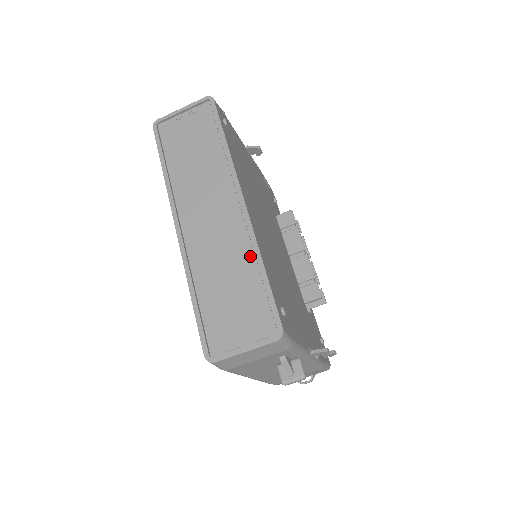
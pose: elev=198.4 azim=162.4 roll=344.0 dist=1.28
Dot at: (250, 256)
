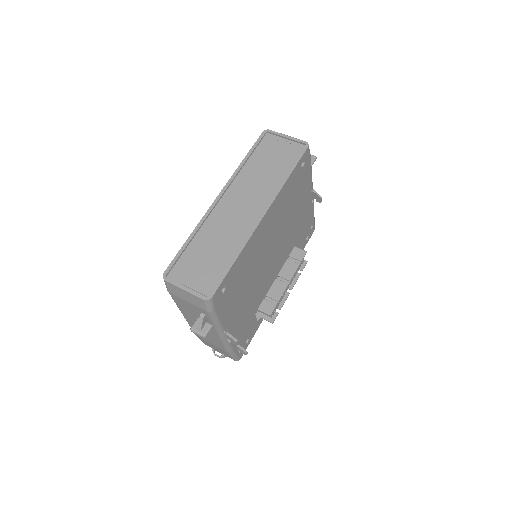
Dot at: (236, 246)
